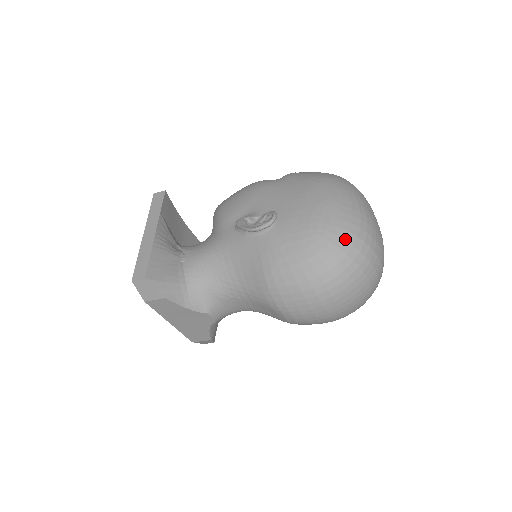
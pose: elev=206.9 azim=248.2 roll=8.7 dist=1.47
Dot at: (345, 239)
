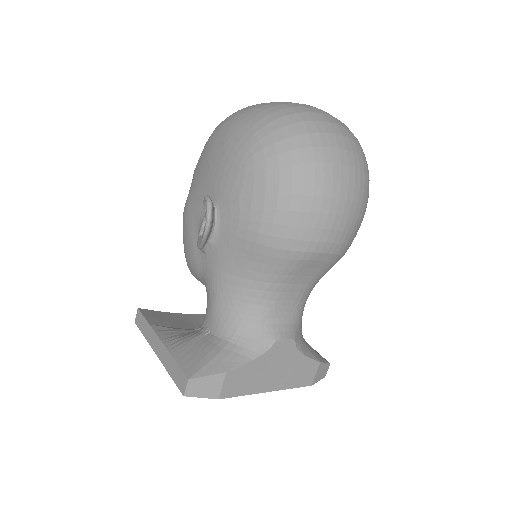
Dot at: (270, 132)
